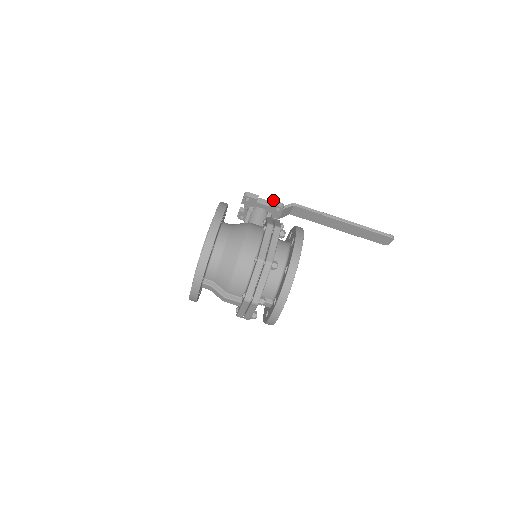
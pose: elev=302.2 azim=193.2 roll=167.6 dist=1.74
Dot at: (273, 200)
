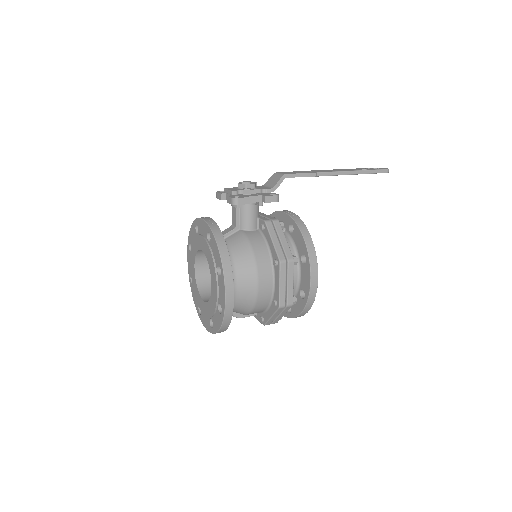
Dot at: (267, 196)
